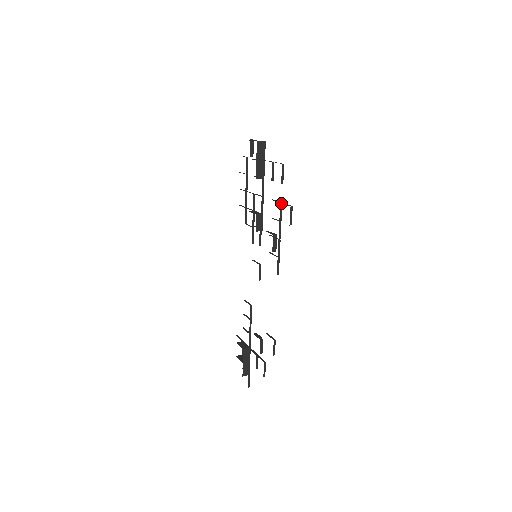
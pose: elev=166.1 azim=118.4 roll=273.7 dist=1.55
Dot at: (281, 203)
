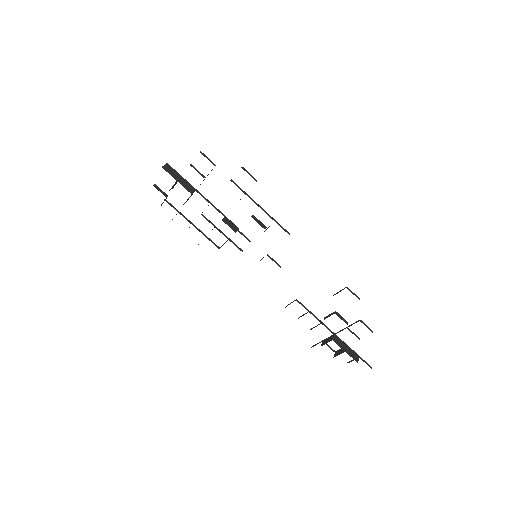
Dot at: (231, 180)
